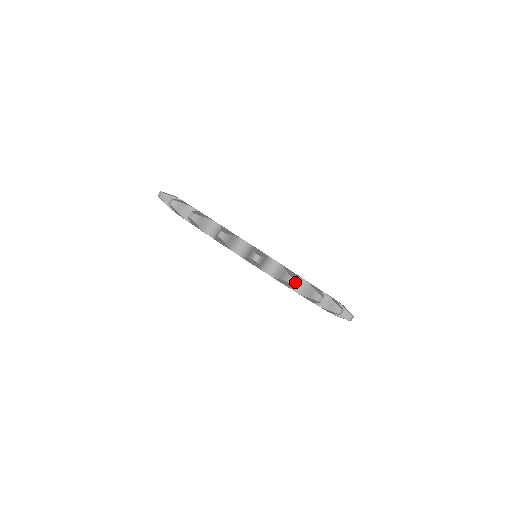
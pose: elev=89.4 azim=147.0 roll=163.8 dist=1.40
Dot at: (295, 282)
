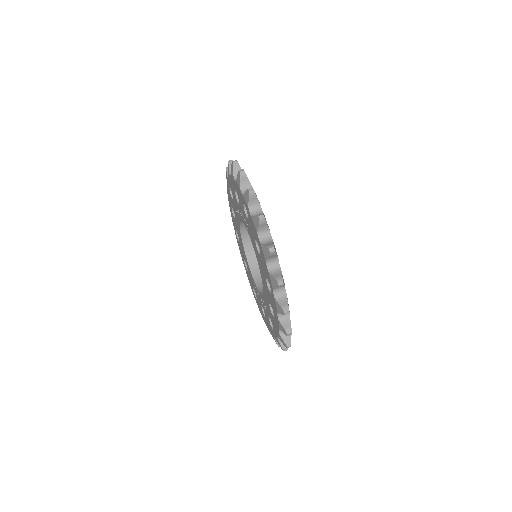
Dot at: (255, 208)
